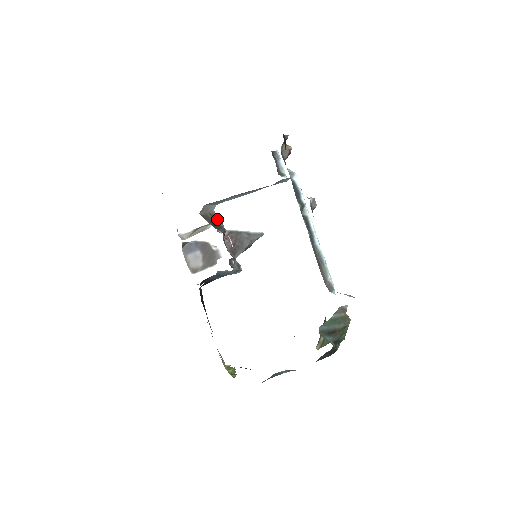
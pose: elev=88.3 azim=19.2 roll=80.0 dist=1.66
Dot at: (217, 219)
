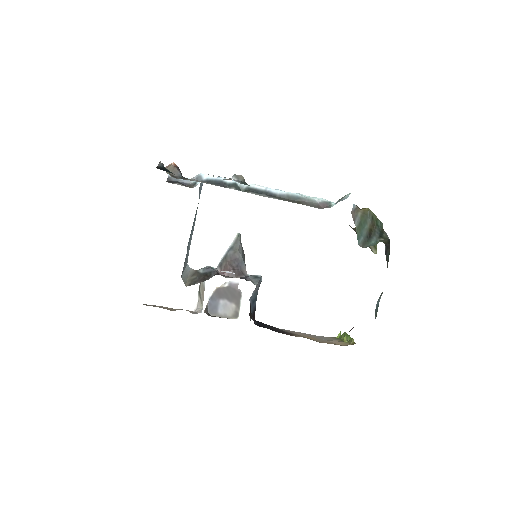
Dot at: (201, 271)
